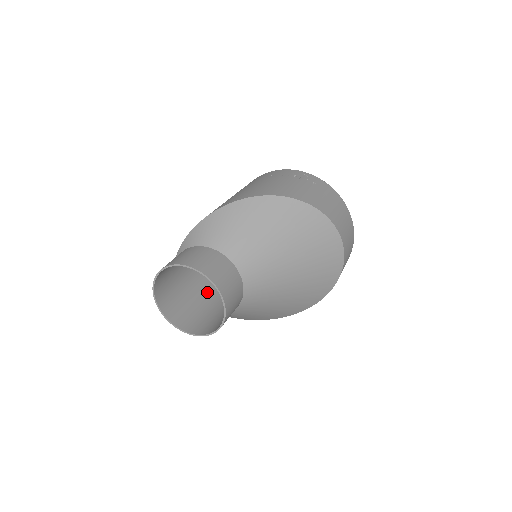
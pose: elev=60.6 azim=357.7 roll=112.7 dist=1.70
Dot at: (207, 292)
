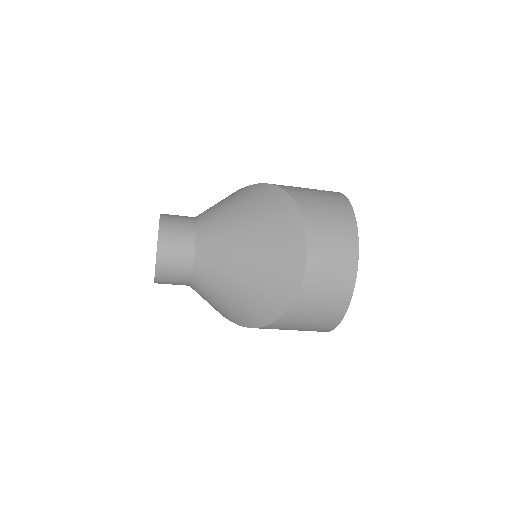
Dot at: occluded
